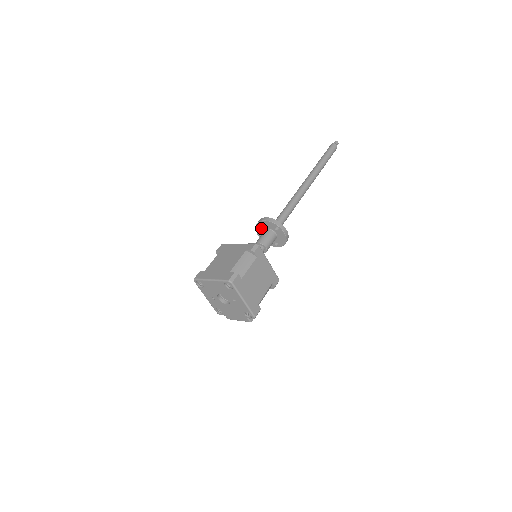
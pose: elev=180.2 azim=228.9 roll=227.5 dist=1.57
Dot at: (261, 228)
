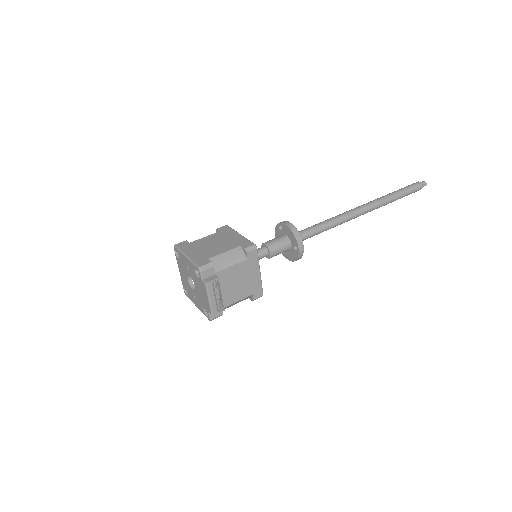
Dot at: occluded
